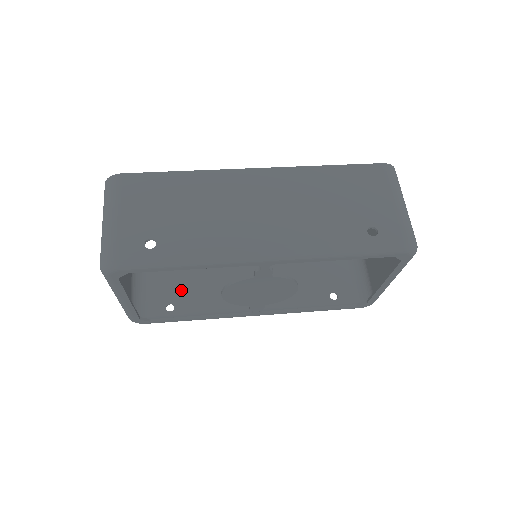
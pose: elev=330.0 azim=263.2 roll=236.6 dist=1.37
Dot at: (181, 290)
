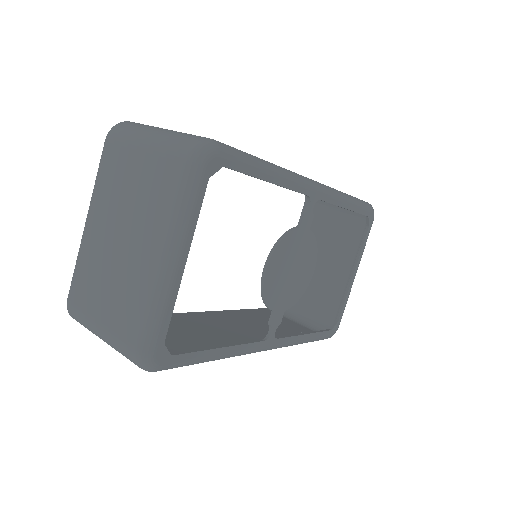
Dot at: (167, 342)
